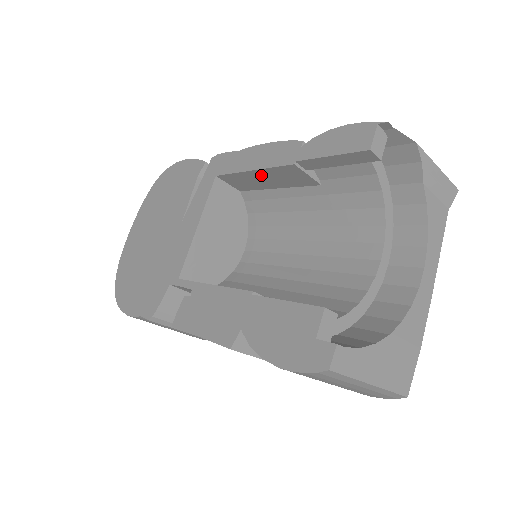
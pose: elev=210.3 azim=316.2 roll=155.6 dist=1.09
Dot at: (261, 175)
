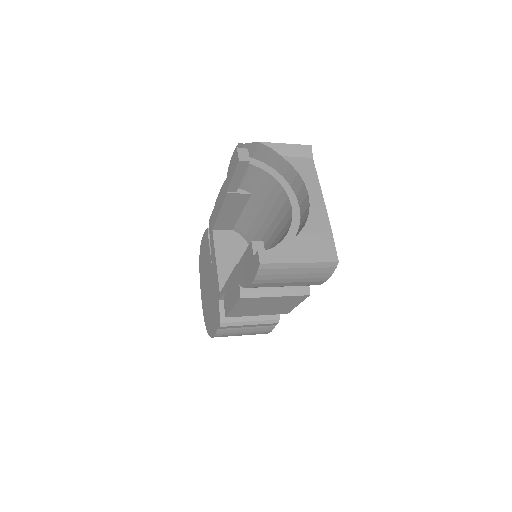
Dot at: (226, 211)
